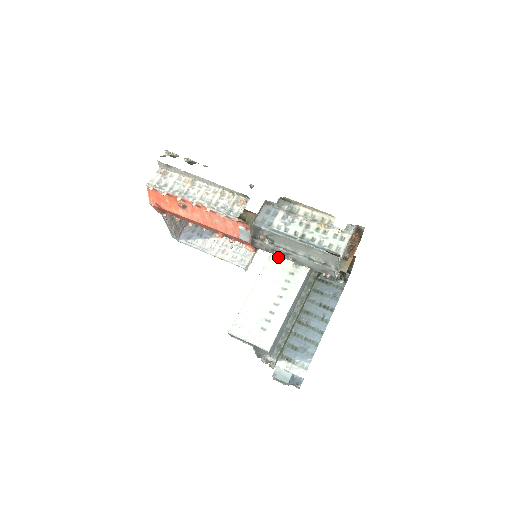
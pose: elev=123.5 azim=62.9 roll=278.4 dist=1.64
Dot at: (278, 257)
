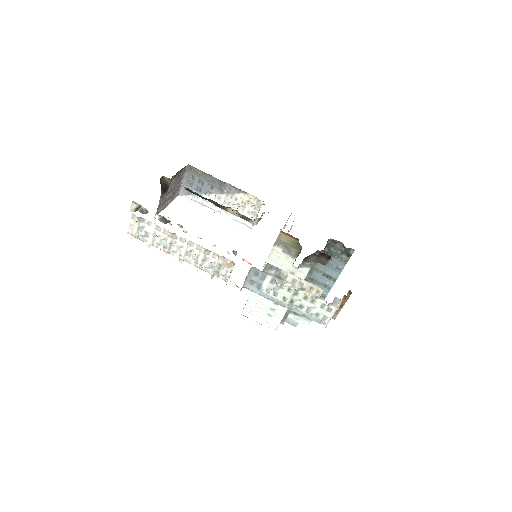
Dot at: (278, 257)
